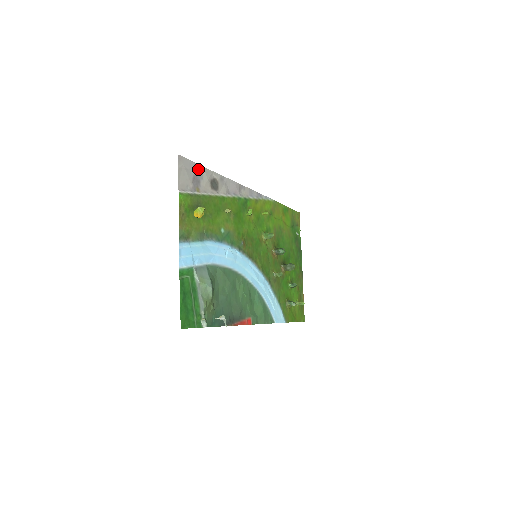
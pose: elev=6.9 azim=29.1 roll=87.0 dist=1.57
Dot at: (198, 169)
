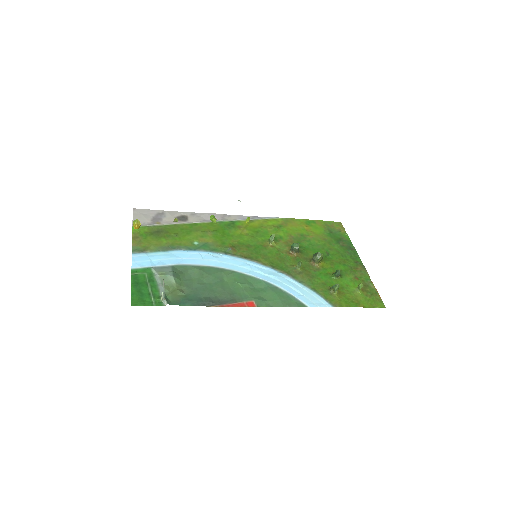
Dot at: (159, 213)
